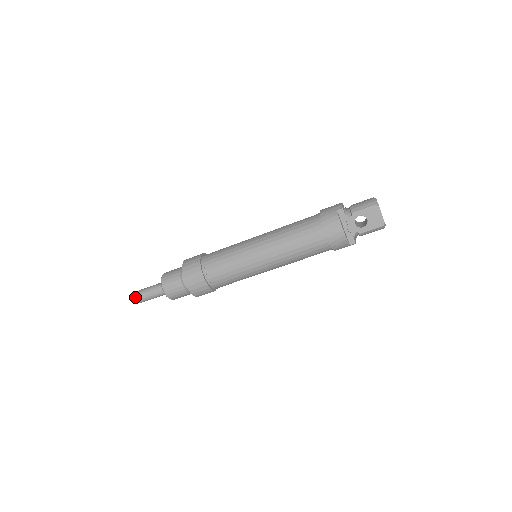
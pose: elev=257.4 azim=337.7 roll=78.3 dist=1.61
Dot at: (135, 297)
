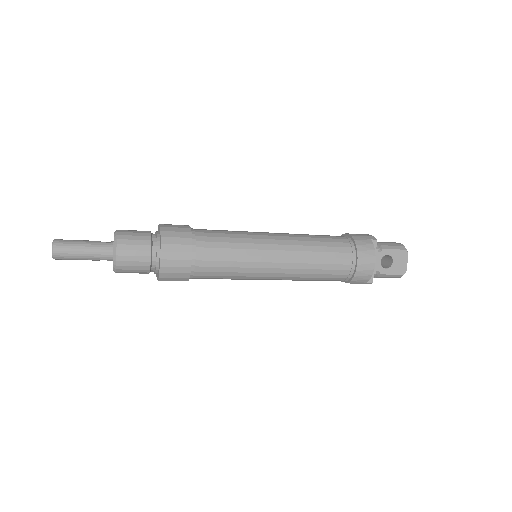
Dot at: (54, 246)
